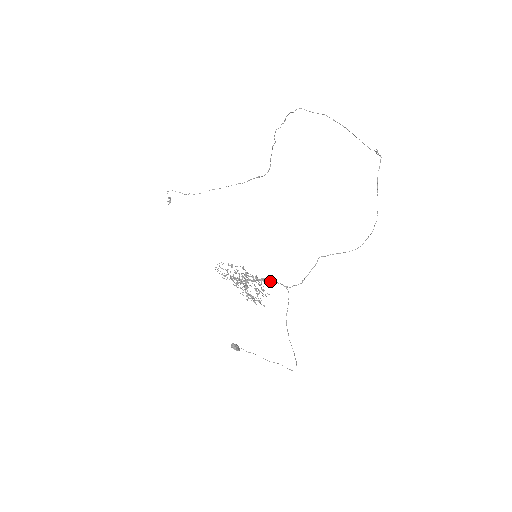
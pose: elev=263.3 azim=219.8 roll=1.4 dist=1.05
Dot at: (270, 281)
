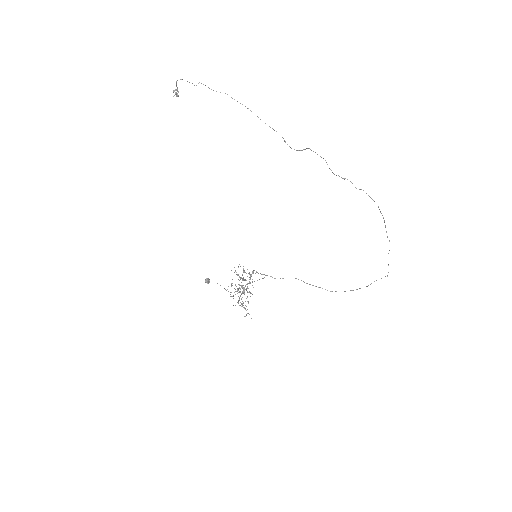
Dot at: (257, 272)
